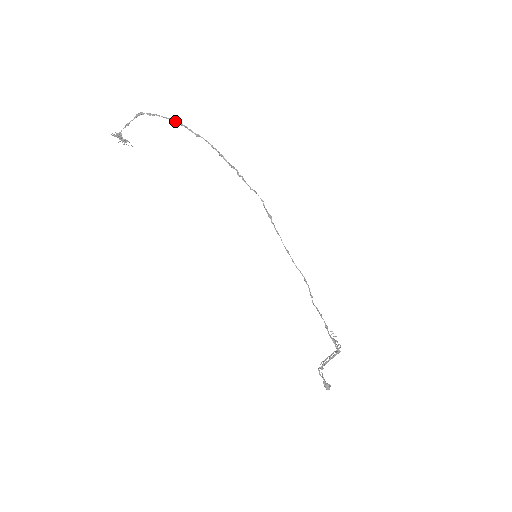
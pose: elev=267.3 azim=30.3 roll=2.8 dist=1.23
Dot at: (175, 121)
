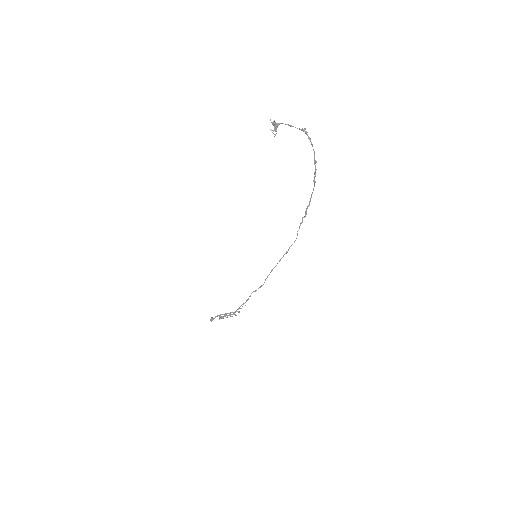
Dot at: (316, 161)
